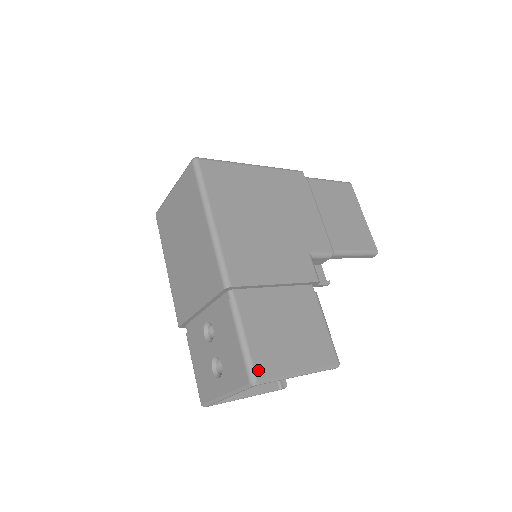
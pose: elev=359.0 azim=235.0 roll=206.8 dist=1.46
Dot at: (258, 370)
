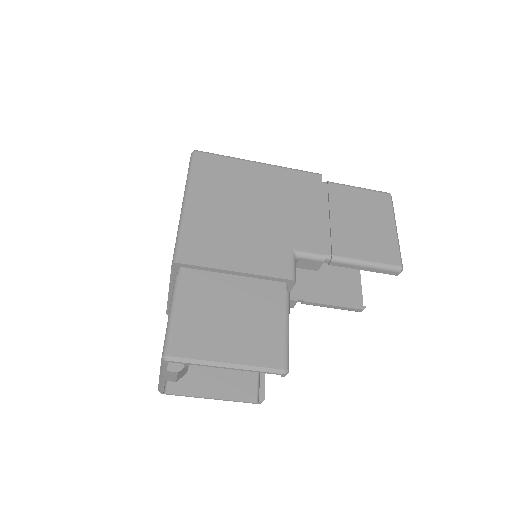
Dot at: (174, 346)
